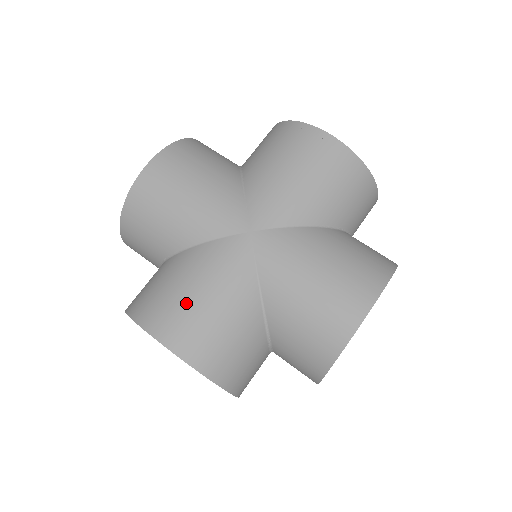
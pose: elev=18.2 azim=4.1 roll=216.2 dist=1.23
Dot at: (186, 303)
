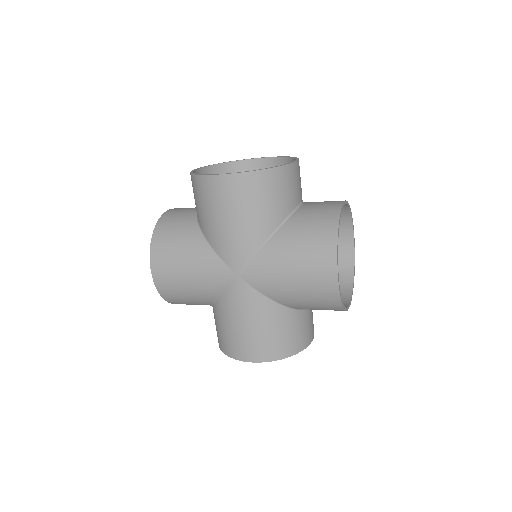
Dot at: (241, 335)
